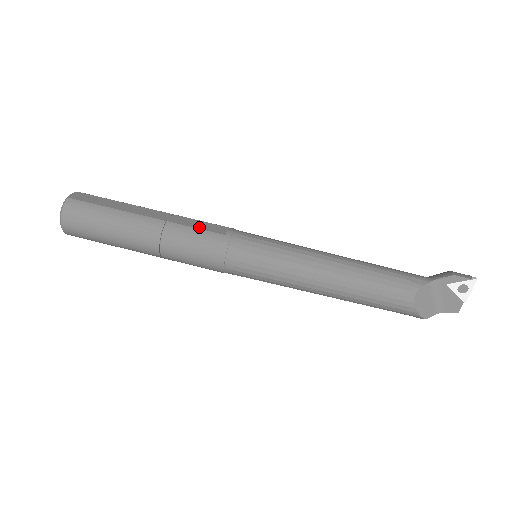
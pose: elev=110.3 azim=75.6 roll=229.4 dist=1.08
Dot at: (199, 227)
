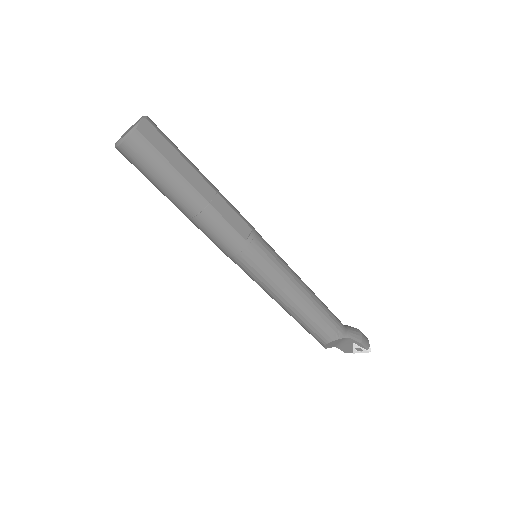
Dot at: (231, 222)
